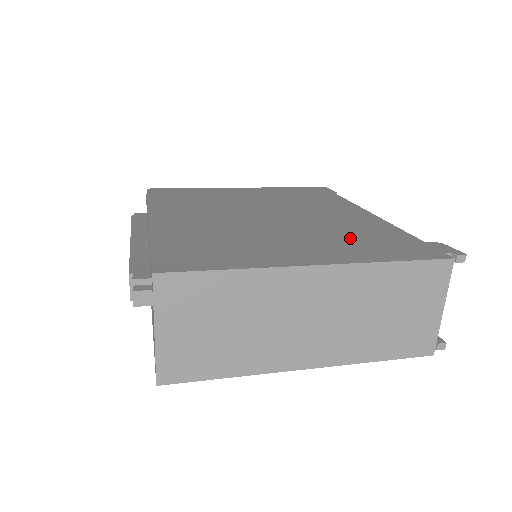
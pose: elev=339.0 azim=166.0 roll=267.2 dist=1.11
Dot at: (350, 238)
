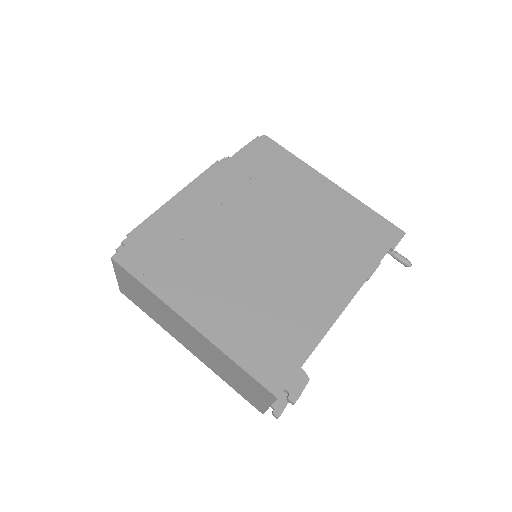
Dot at: (263, 318)
